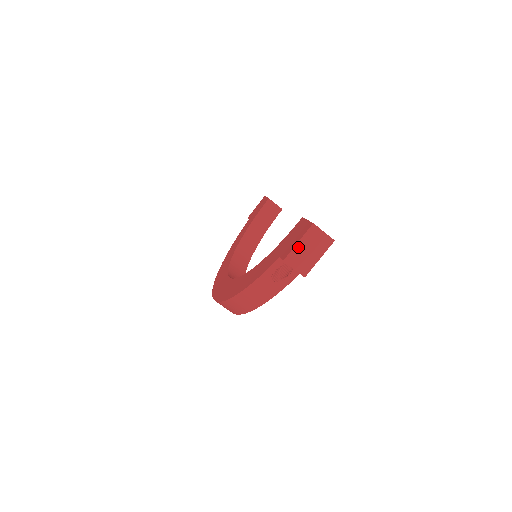
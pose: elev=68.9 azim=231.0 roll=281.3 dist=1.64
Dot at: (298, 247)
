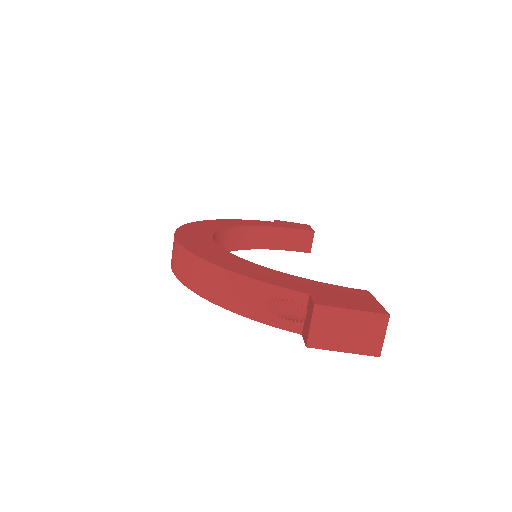
Dot at: (345, 313)
